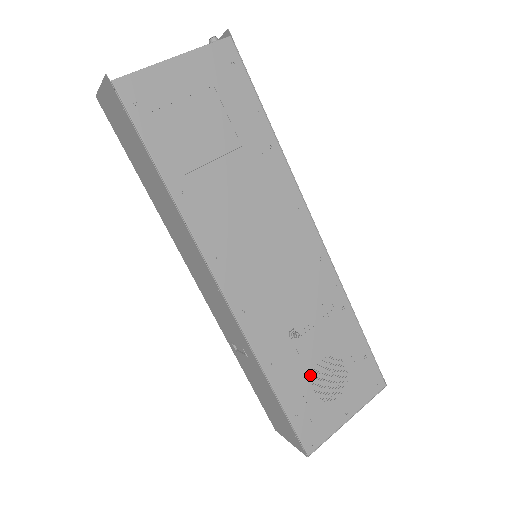
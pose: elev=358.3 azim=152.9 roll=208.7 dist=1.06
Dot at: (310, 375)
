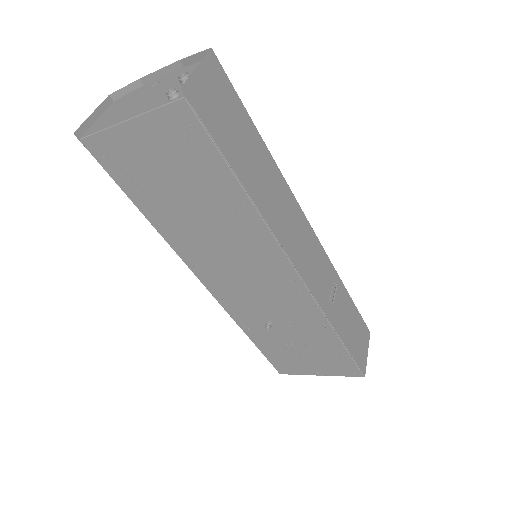
Dot at: (284, 345)
